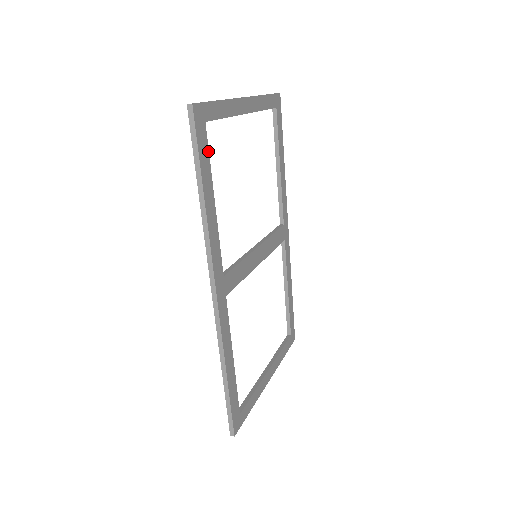
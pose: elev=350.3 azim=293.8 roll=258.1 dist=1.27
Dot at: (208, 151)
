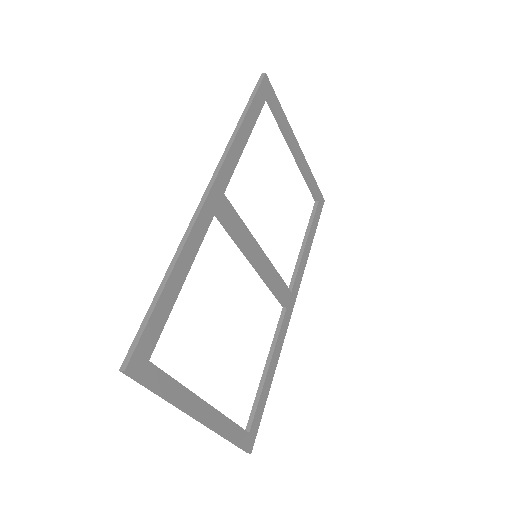
Dot at: (261, 109)
